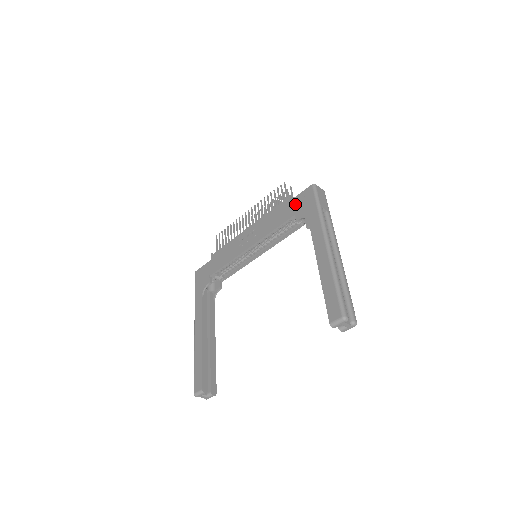
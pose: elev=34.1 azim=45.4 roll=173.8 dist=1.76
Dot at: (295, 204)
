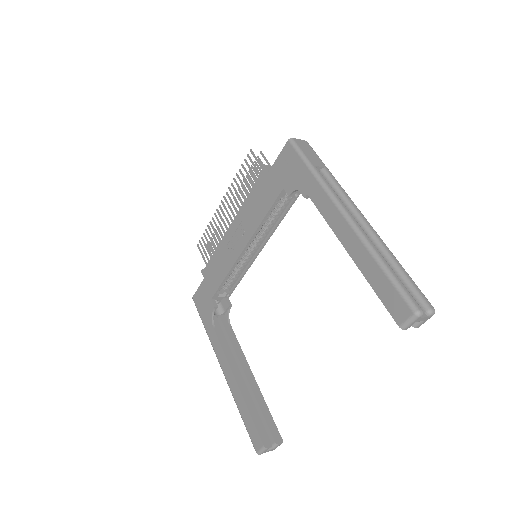
Dot at: (277, 174)
